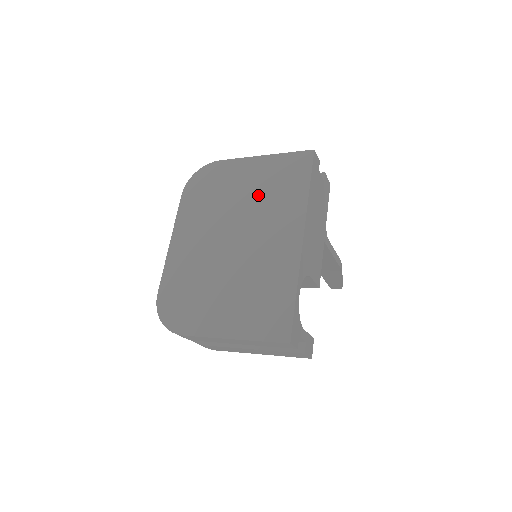
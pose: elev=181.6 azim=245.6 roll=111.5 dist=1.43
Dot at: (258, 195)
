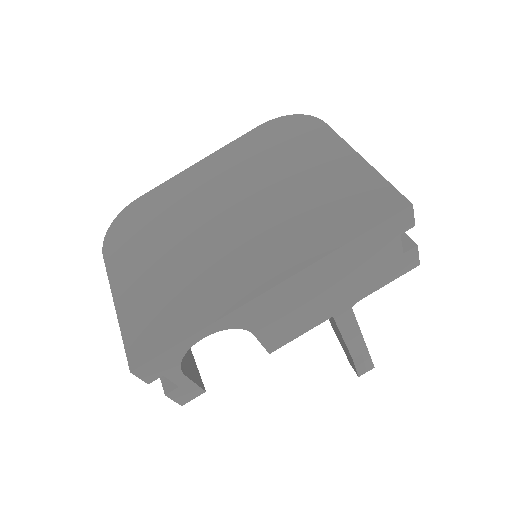
Dot at: (302, 195)
